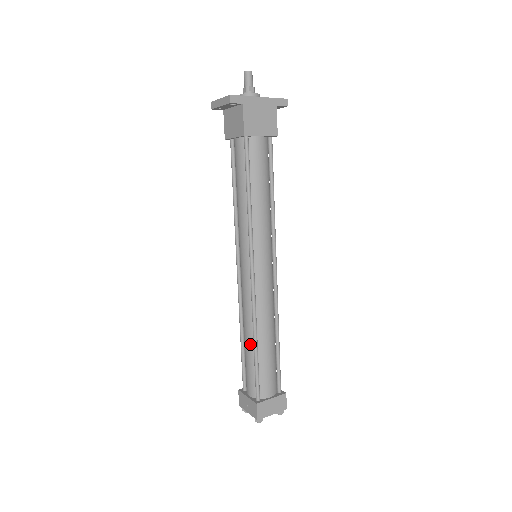
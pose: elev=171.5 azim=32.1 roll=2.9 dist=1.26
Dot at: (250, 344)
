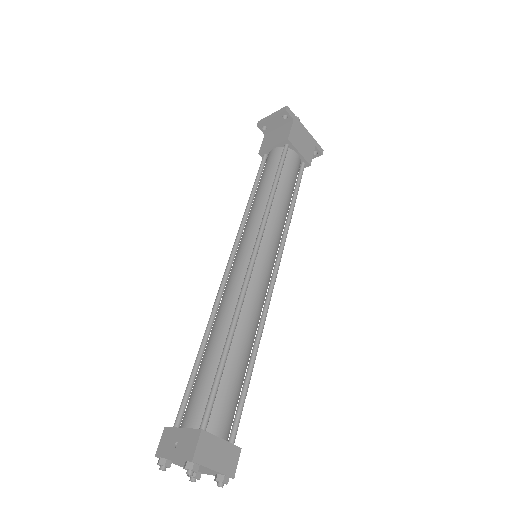
Dot at: (218, 344)
